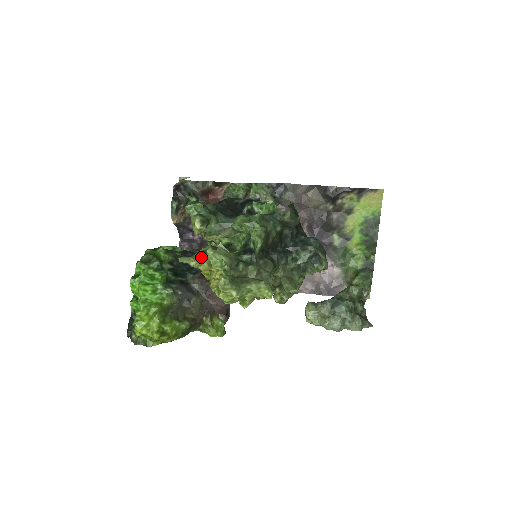
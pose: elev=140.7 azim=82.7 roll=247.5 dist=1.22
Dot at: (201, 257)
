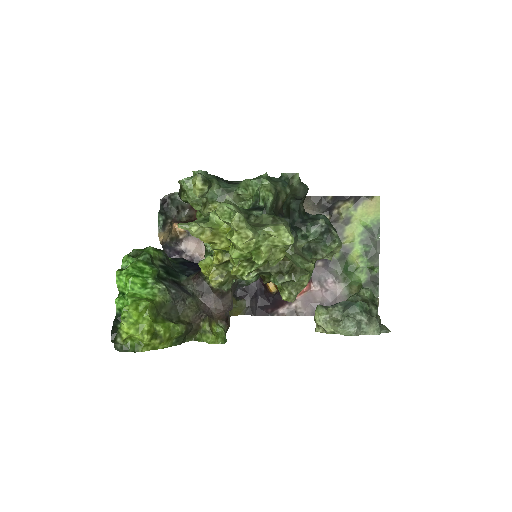
Dot at: (203, 221)
